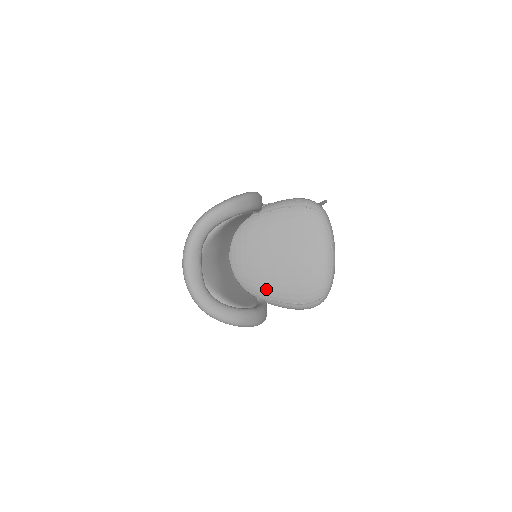
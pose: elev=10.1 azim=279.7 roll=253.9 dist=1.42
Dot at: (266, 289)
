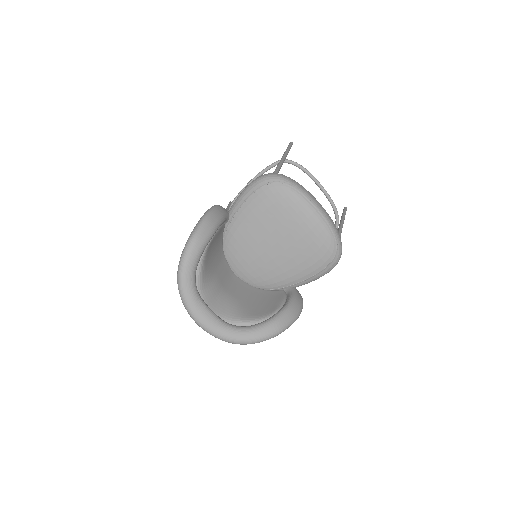
Dot at: (285, 279)
